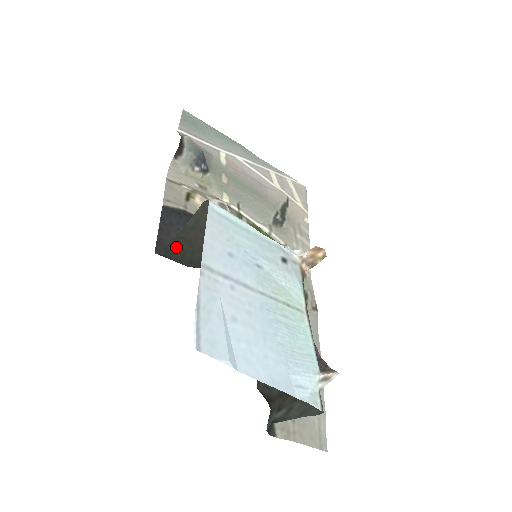
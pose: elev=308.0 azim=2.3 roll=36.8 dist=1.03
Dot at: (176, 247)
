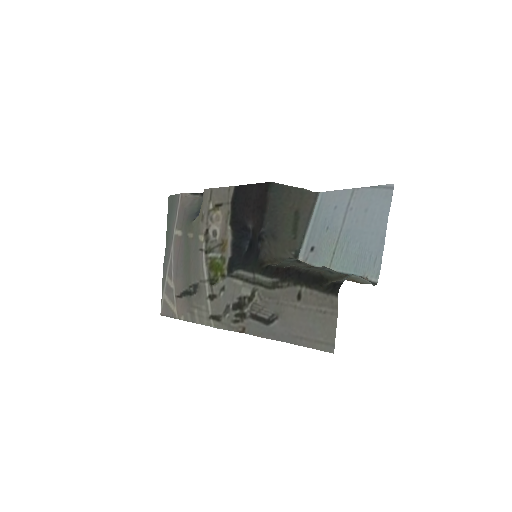
Dot at: (282, 192)
